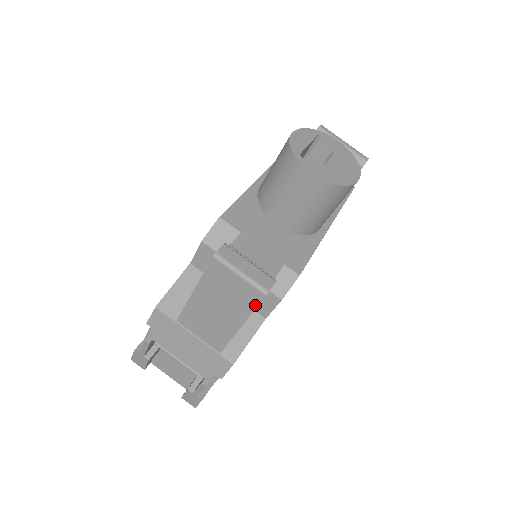
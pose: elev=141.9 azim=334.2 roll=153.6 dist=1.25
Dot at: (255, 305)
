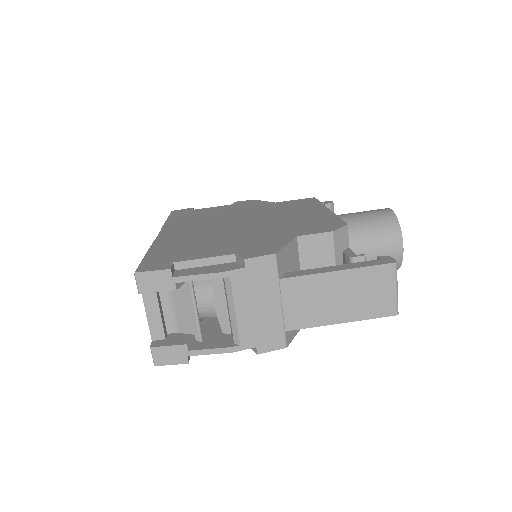
Dot at: (379, 316)
